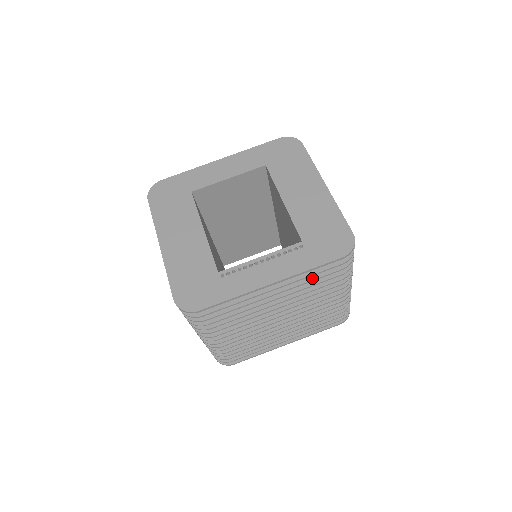
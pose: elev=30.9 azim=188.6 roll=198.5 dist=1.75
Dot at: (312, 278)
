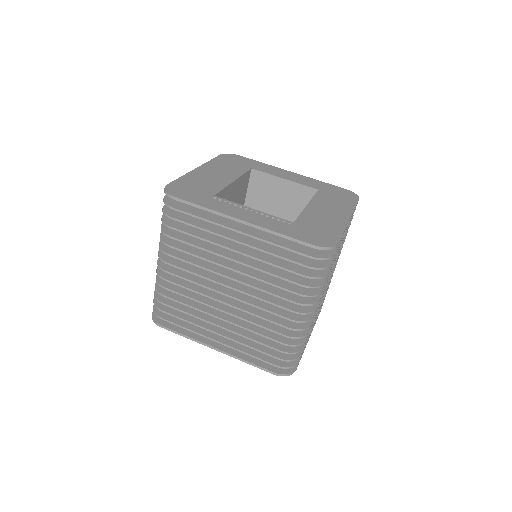
Dot at: (277, 253)
